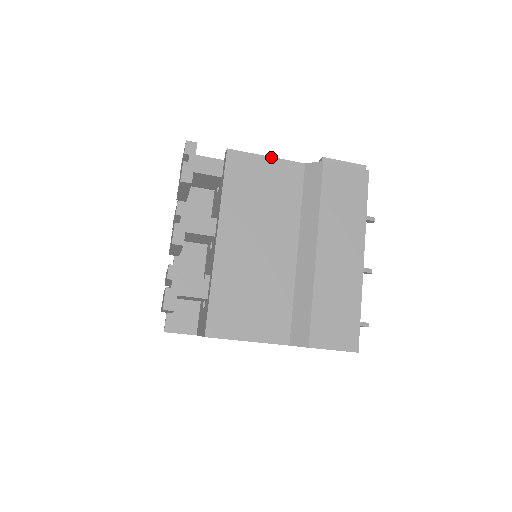
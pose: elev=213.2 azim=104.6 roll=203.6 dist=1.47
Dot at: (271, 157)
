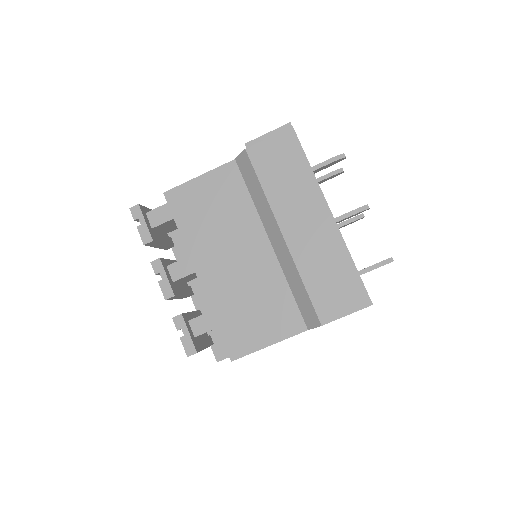
Dot at: (203, 174)
